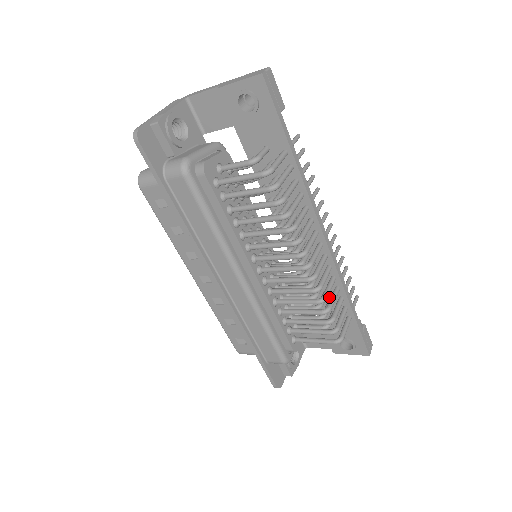
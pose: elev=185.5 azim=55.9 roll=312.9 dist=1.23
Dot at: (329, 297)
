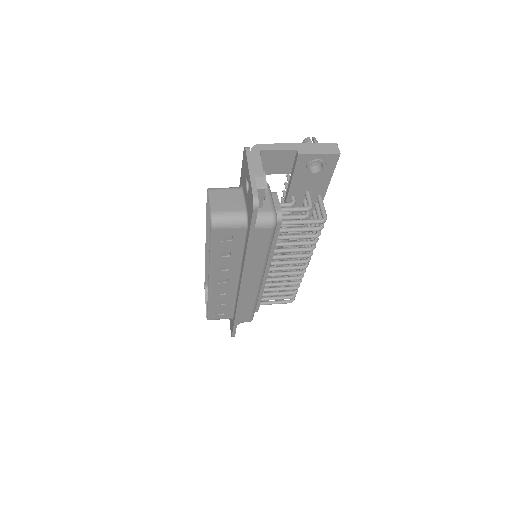
Dot at: occluded
